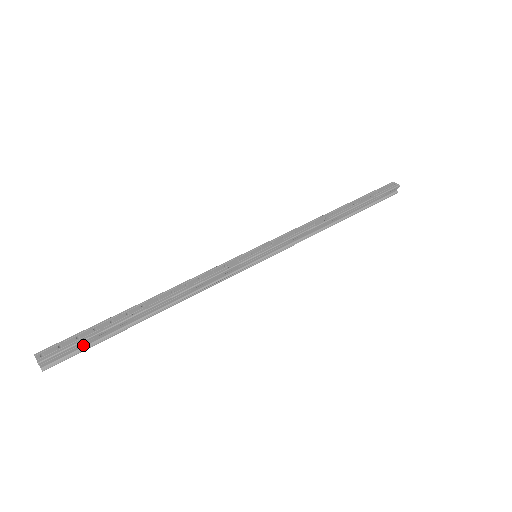
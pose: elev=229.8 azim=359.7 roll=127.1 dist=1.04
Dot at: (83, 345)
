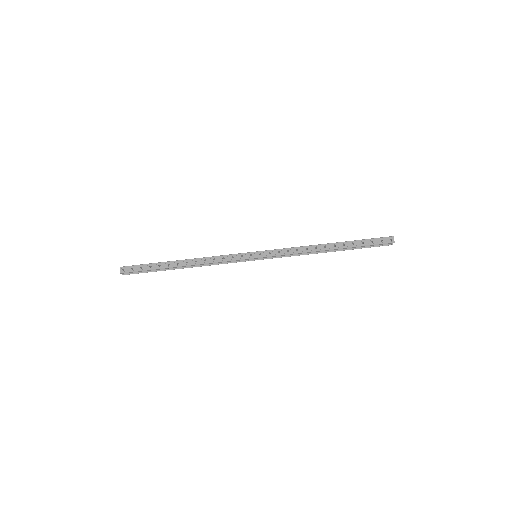
Dot at: (143, 271)
